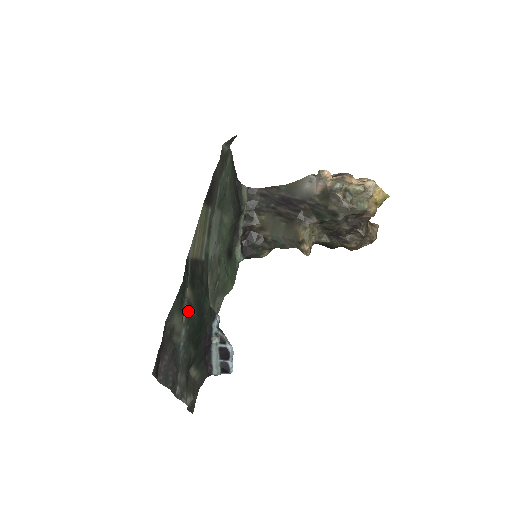
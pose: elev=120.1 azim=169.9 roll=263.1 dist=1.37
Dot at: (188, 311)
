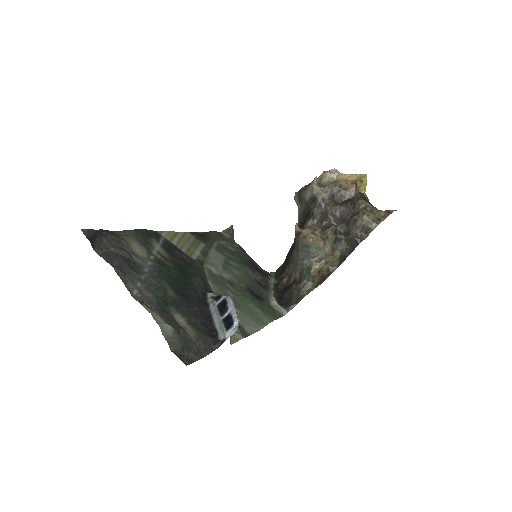
Dot at: (159, 258)
